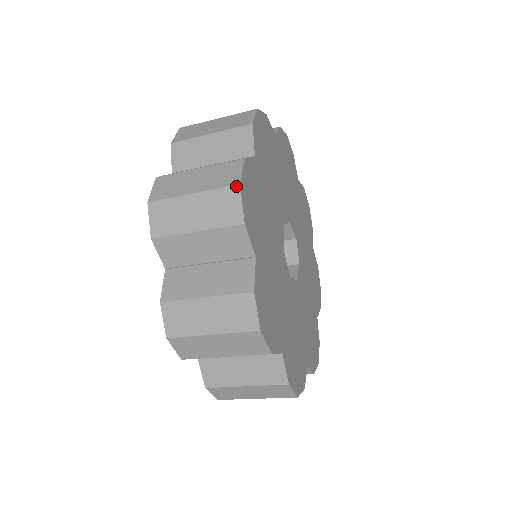
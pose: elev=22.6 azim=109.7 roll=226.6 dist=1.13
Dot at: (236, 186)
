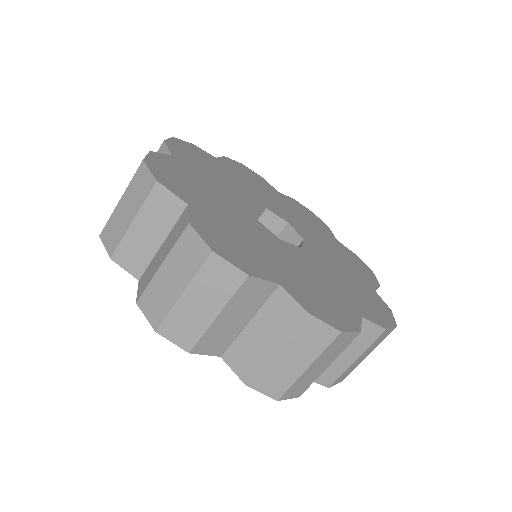
Dot at: (141, 164)
